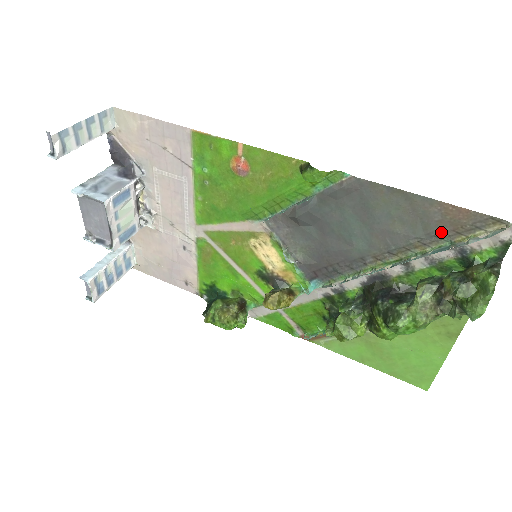
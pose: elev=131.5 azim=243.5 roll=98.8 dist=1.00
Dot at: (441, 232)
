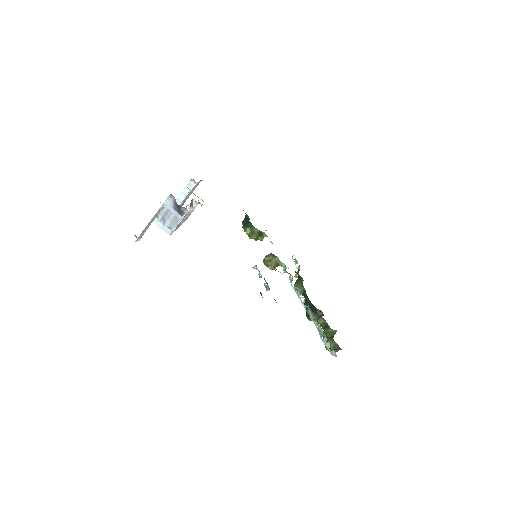
Dot at: occluded
